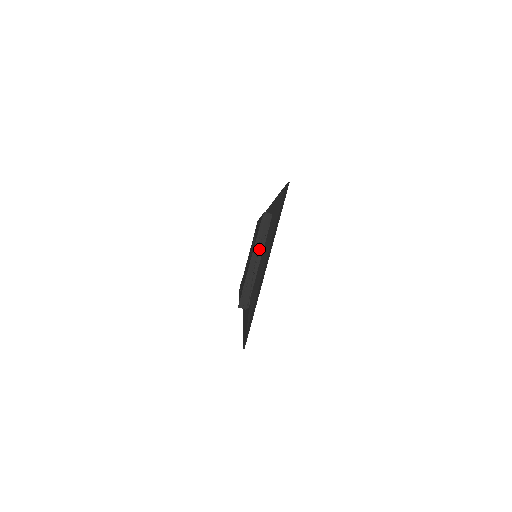
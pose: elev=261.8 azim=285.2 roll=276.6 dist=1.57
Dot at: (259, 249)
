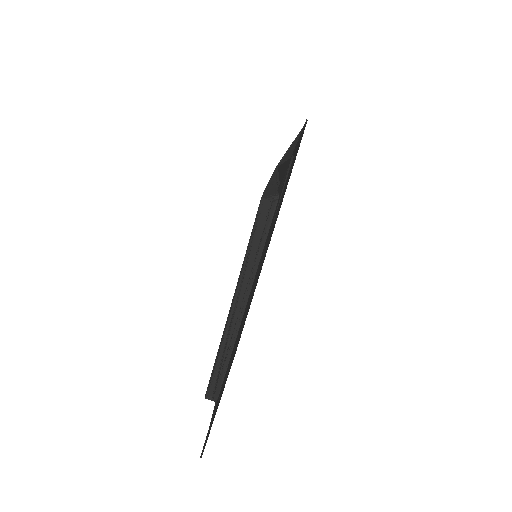
Dot at: (278, 175)
